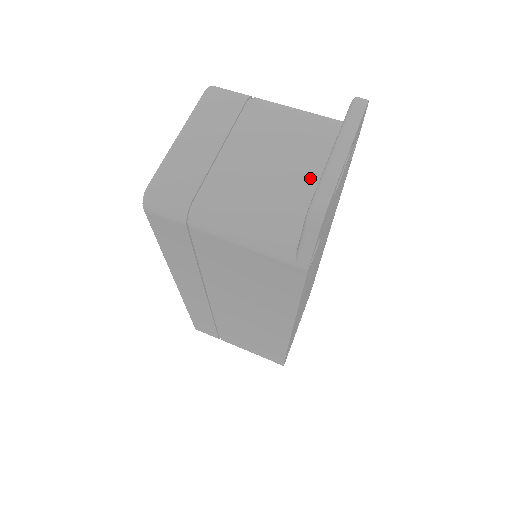
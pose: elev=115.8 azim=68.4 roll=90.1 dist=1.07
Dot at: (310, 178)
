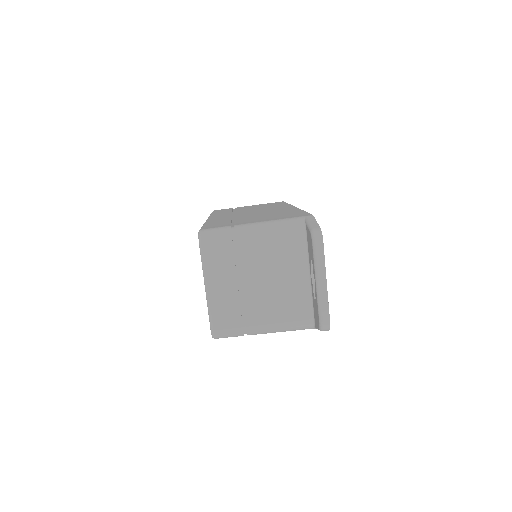
Dot at: (302, 280)
